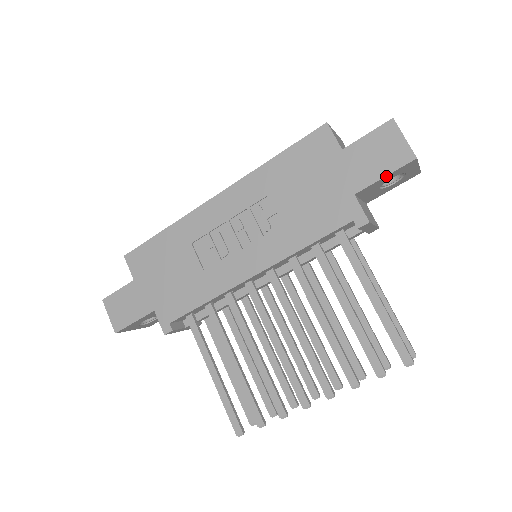
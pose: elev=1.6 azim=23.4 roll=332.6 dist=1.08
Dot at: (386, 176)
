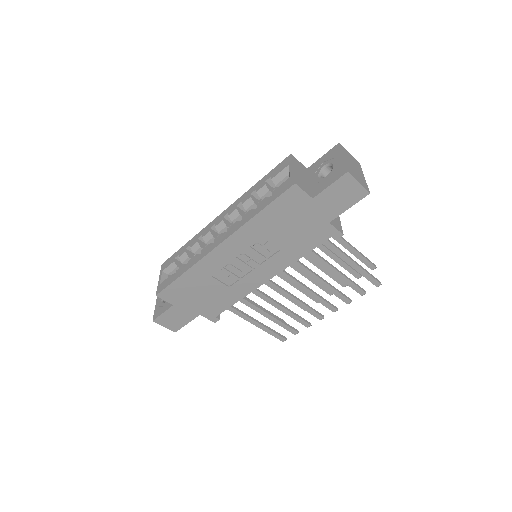
Dot at: (349, 207)
